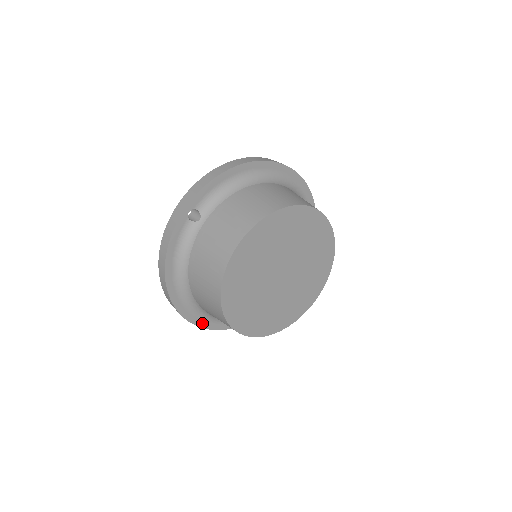
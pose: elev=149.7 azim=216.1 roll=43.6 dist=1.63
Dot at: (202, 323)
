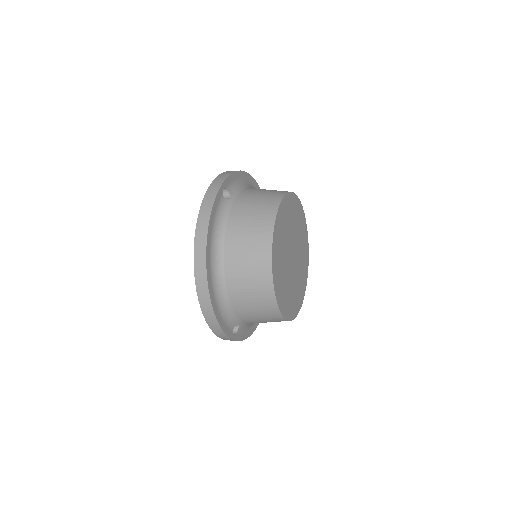
Dot at: (219, 318)
